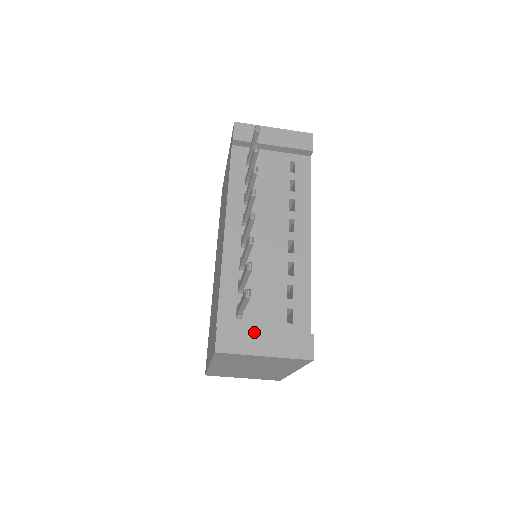
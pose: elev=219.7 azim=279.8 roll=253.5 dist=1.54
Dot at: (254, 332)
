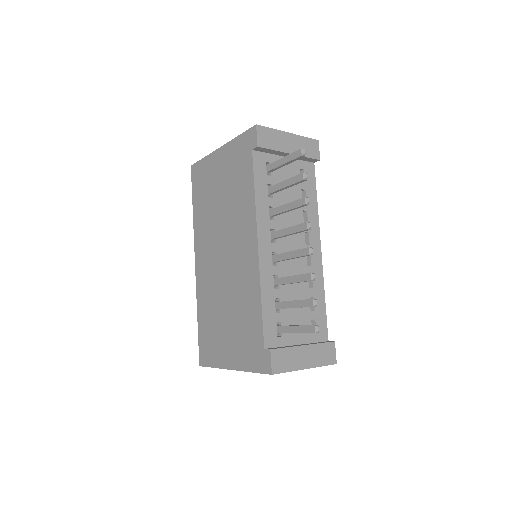
Dot at: (297, 349)
